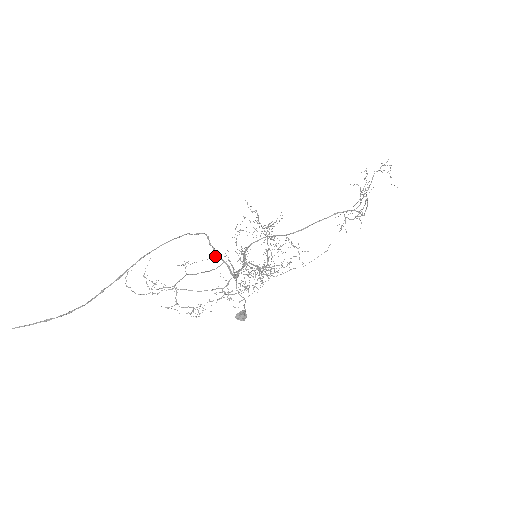
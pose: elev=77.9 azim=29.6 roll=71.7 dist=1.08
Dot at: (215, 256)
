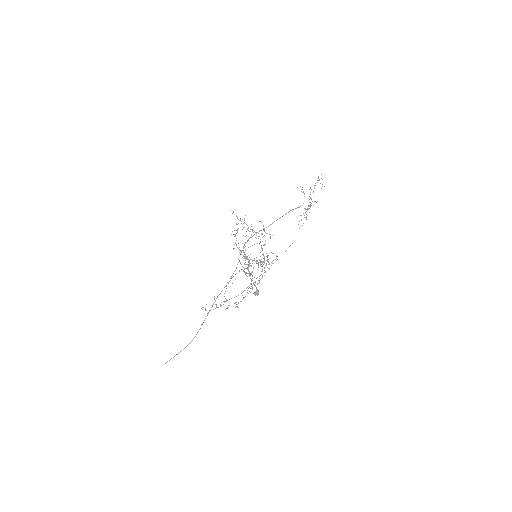
Dot at: occluded
